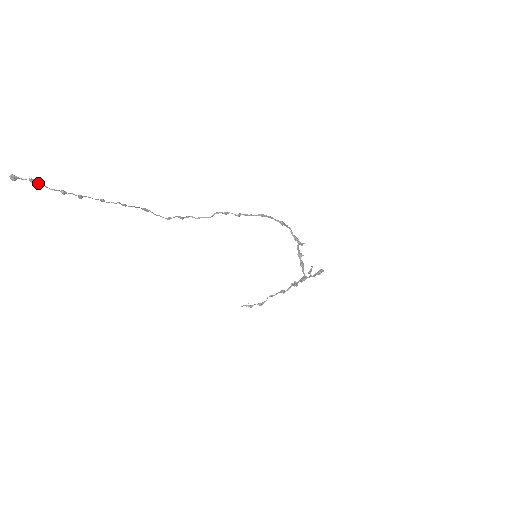
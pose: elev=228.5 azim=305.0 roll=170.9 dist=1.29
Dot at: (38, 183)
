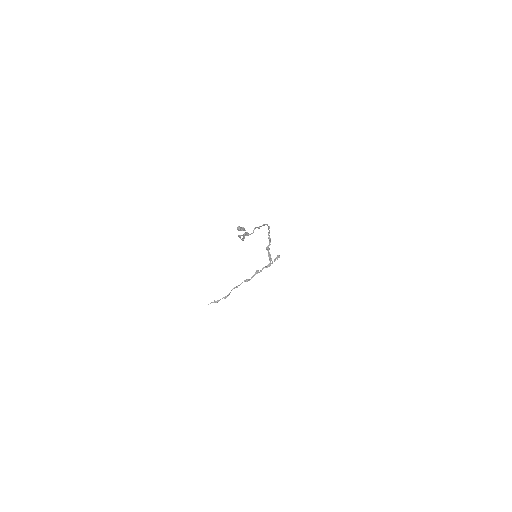
Dot at: (244, 229)
